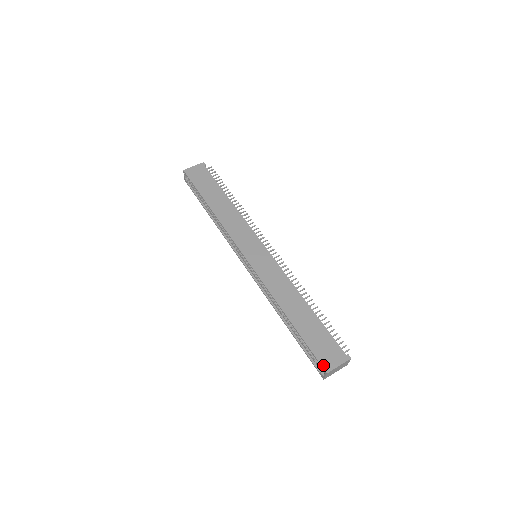
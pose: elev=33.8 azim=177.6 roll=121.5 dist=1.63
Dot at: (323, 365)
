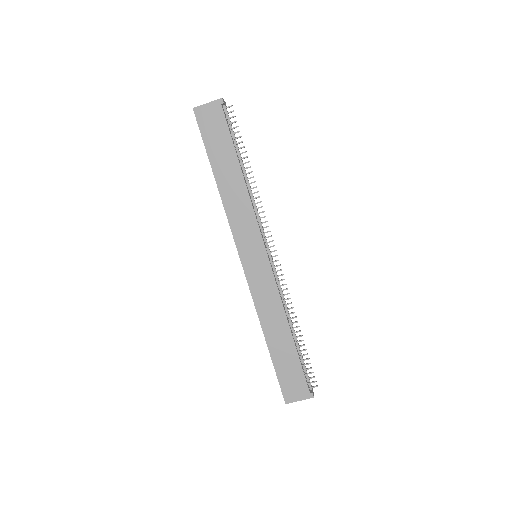
Dot at: (285, 396)
